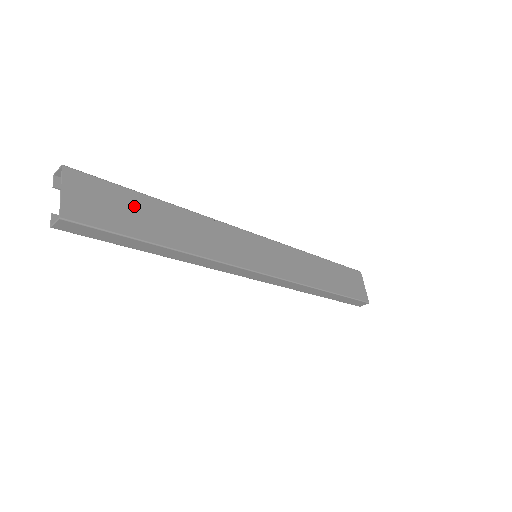
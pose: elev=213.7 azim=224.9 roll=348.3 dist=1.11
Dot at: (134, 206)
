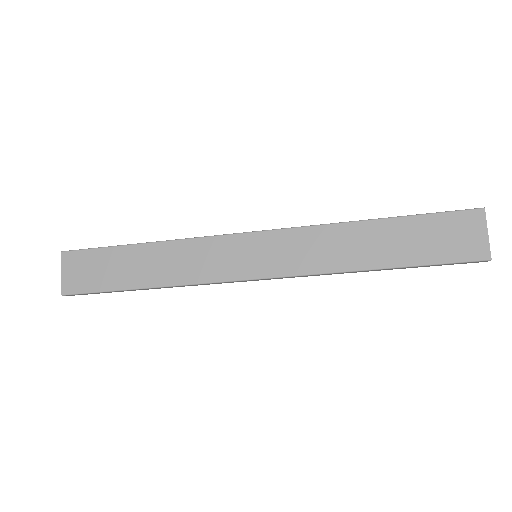
Dot at: (113, 261)
